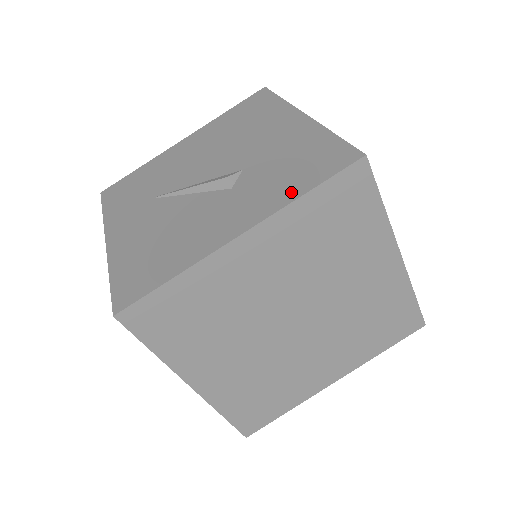
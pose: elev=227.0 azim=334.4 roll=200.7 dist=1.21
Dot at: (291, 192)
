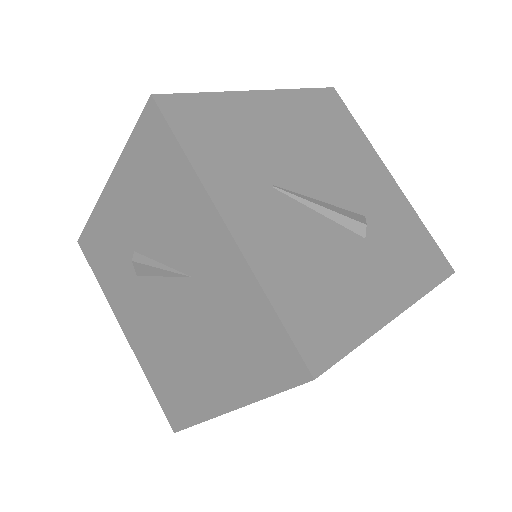
Dot at: (421, 281)
